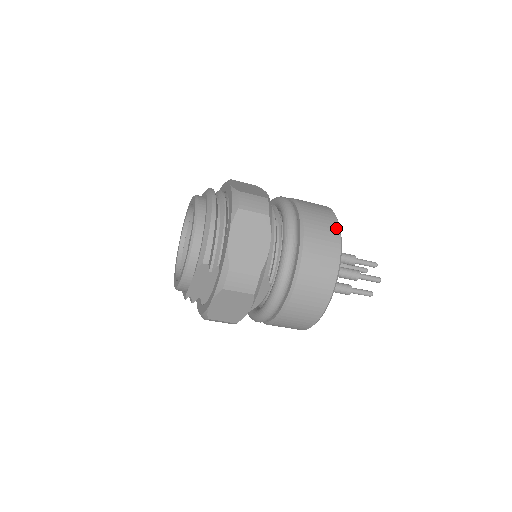
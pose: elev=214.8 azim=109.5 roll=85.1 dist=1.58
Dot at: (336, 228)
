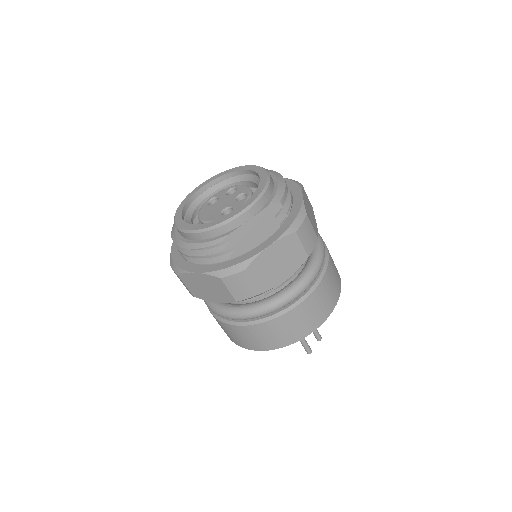
Dot at: occluded
